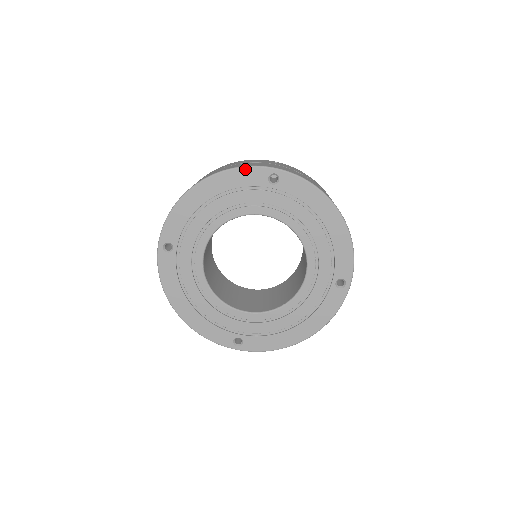
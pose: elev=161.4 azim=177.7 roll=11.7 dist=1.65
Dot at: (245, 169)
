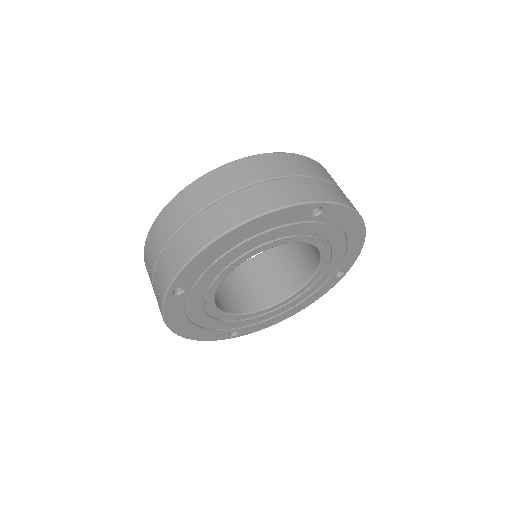
Dot at: (291, 208)
